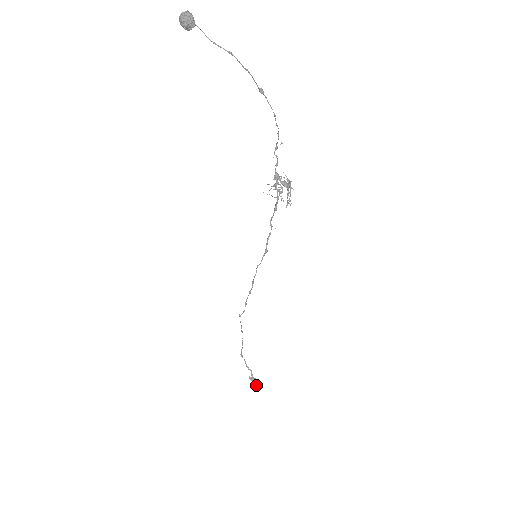
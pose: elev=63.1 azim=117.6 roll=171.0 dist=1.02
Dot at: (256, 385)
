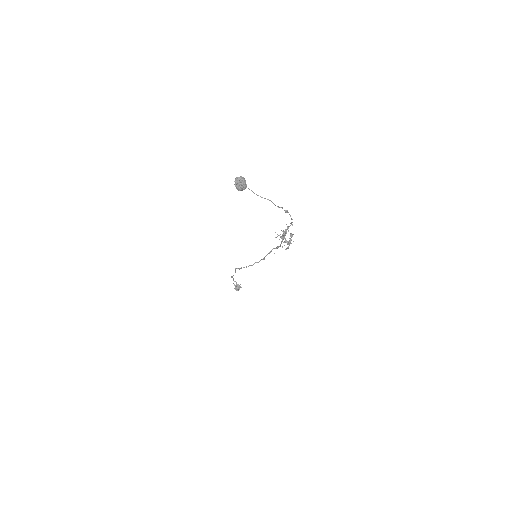
Dot at: (238, 289)
